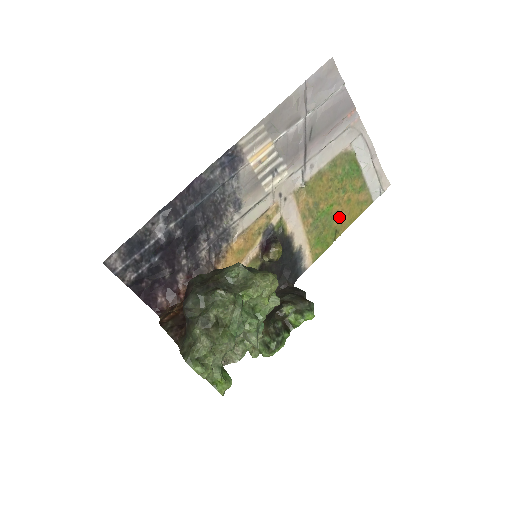
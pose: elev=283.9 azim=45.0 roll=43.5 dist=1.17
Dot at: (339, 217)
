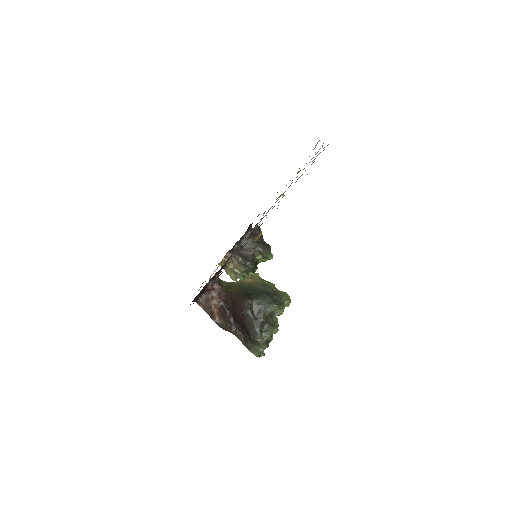
Dot at: occluded
